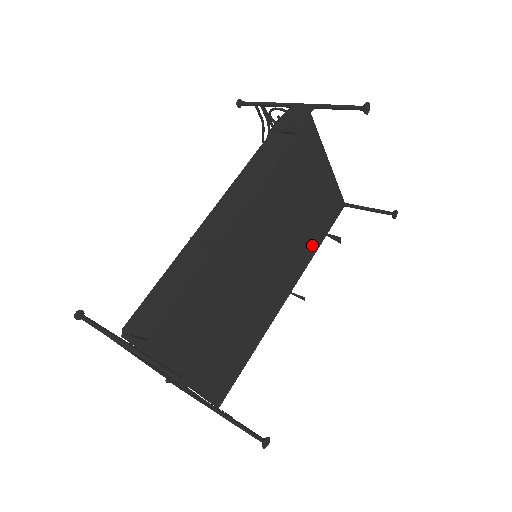
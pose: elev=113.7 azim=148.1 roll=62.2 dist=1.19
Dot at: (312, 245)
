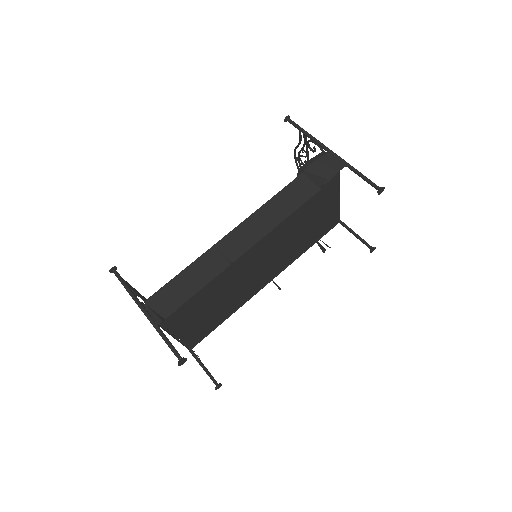
Dot at: (302, 250)
